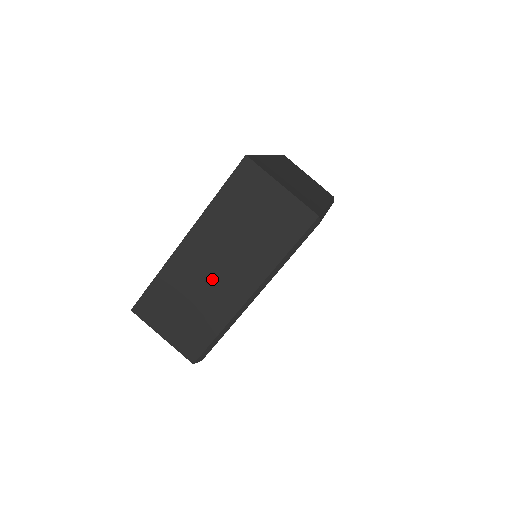
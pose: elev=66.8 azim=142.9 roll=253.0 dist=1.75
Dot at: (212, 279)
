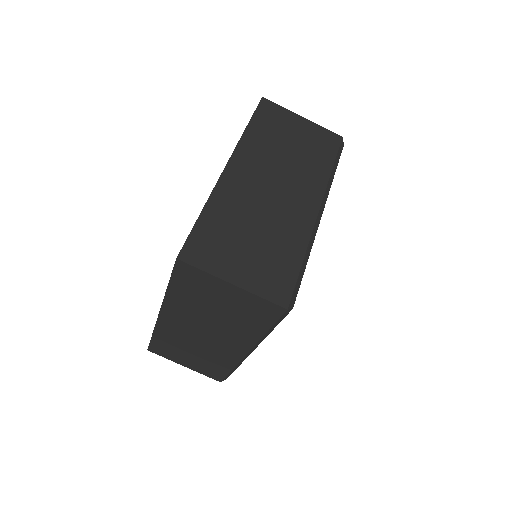
Dot at: (203, 341)
